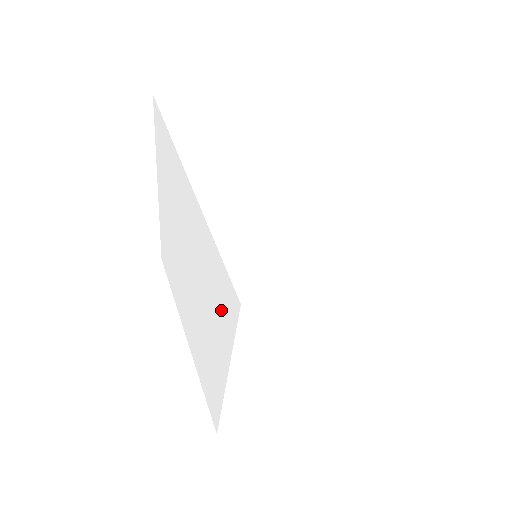
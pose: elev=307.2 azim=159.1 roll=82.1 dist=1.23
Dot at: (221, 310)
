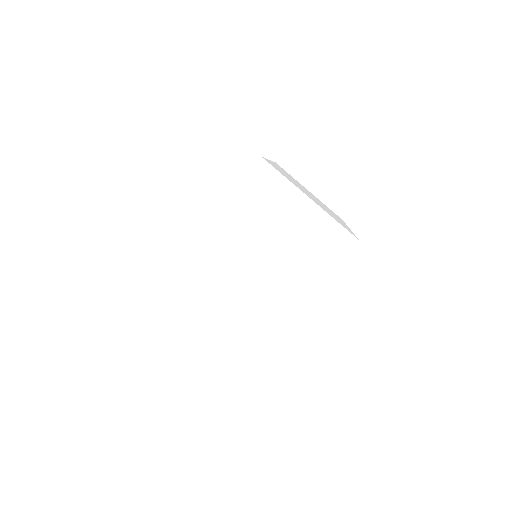
Dot at: occluded
